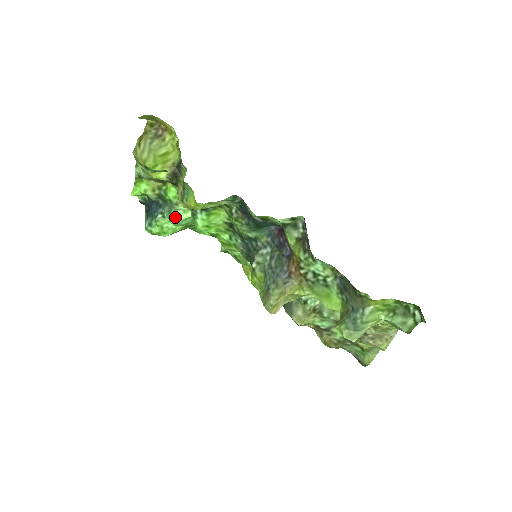
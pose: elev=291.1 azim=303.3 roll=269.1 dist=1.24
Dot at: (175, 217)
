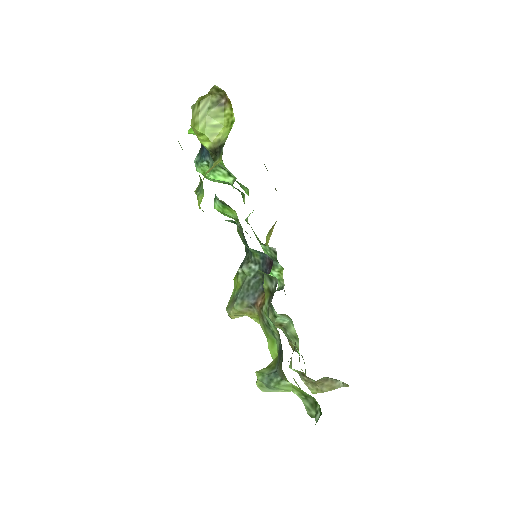
Dot at: (214, 175)
